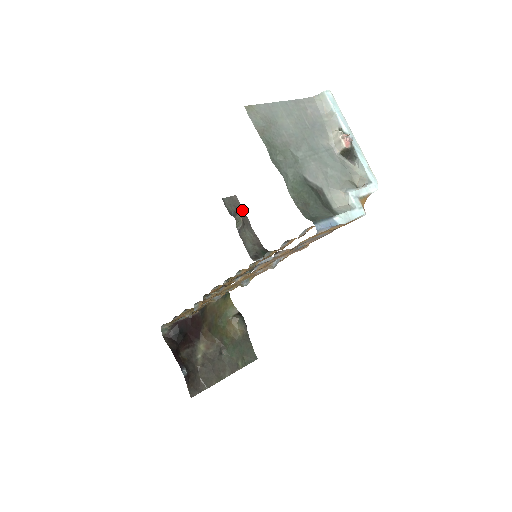
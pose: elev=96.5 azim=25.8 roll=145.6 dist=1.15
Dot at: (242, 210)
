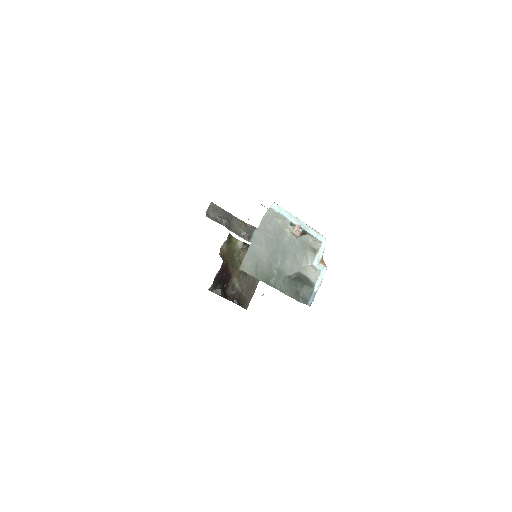
Dot at: (221, 209)
